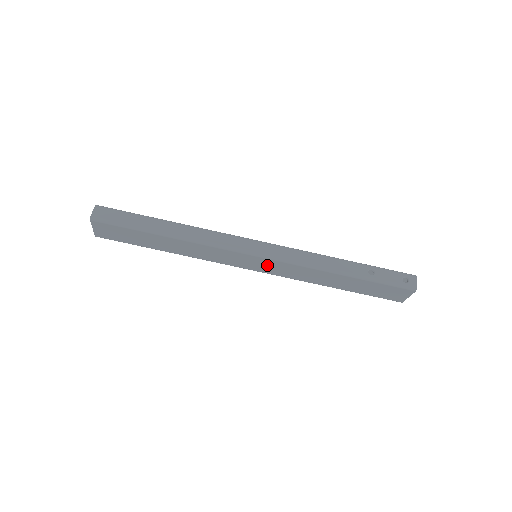
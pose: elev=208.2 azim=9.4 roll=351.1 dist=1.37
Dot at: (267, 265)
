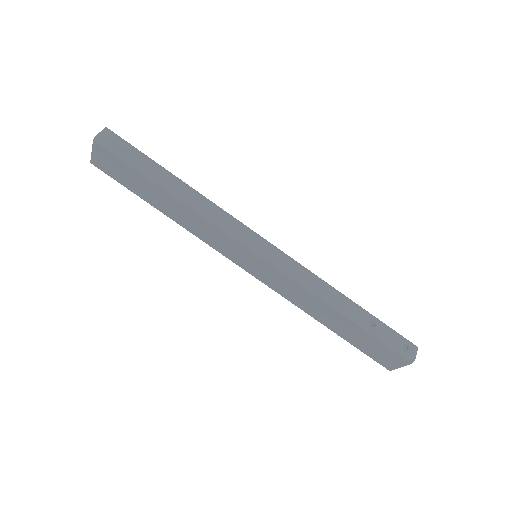
Dot at: (264, 270)
